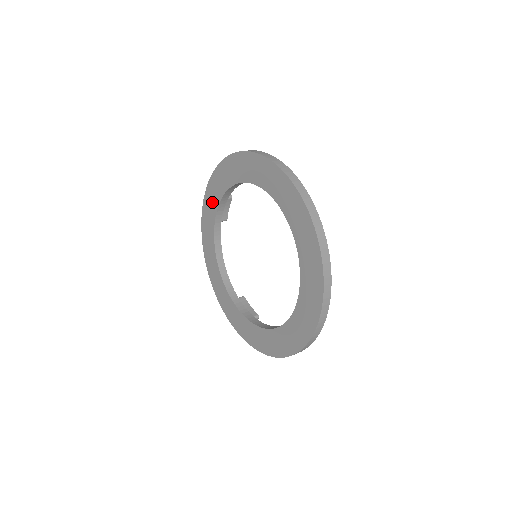
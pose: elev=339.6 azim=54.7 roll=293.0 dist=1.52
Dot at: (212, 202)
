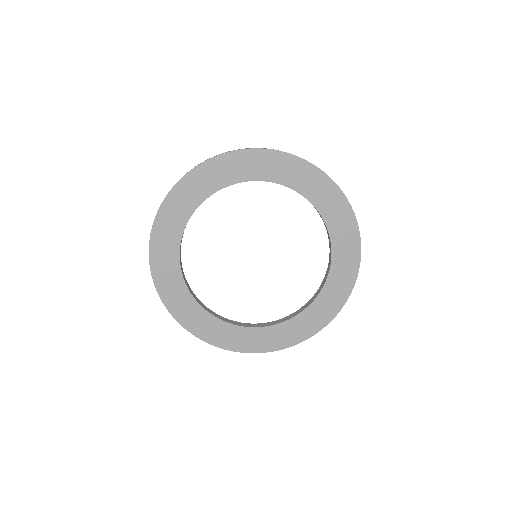
Dot at: (167, 248)
